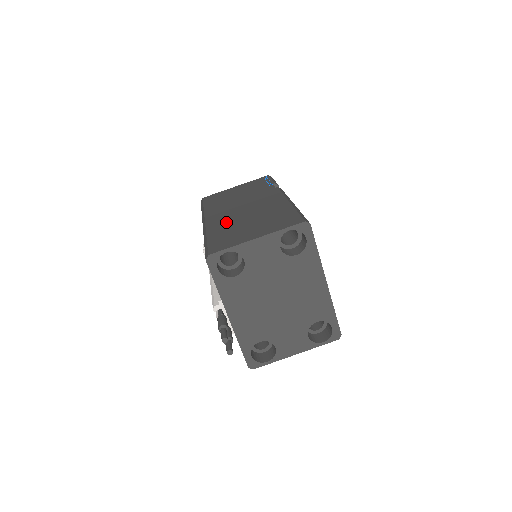
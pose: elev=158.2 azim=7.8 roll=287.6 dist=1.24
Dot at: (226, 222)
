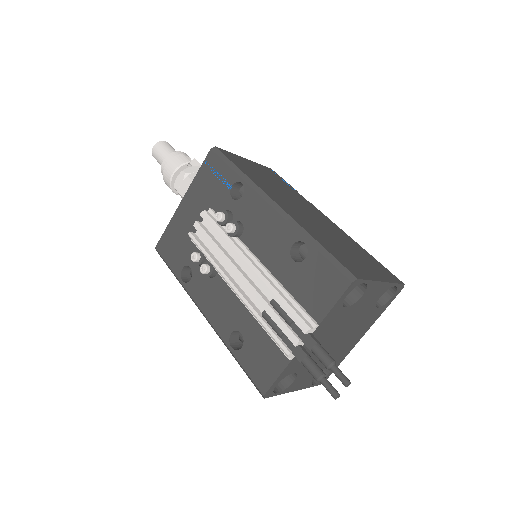
Dot at: (313, 226)
